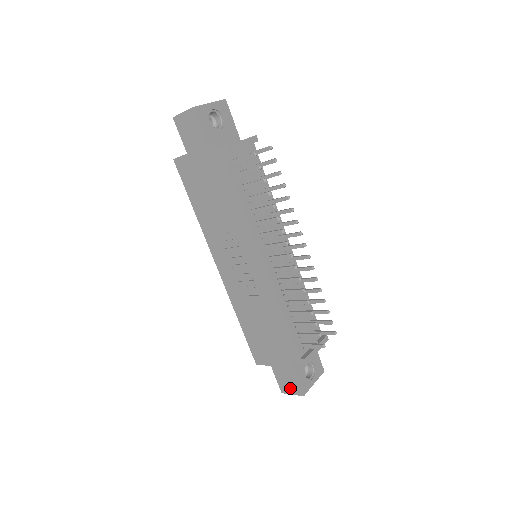
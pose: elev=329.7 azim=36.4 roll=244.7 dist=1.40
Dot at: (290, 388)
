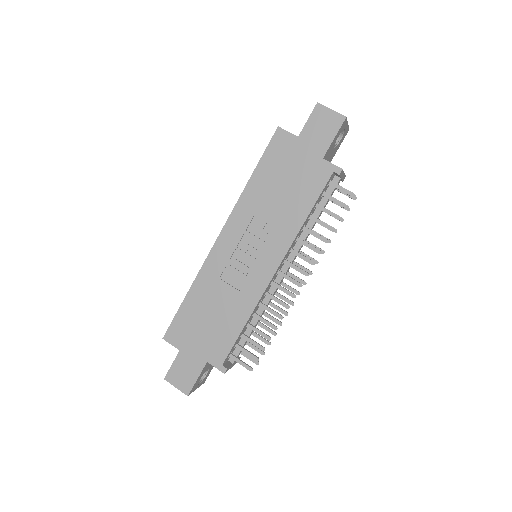
Dot at: (180, 381)
